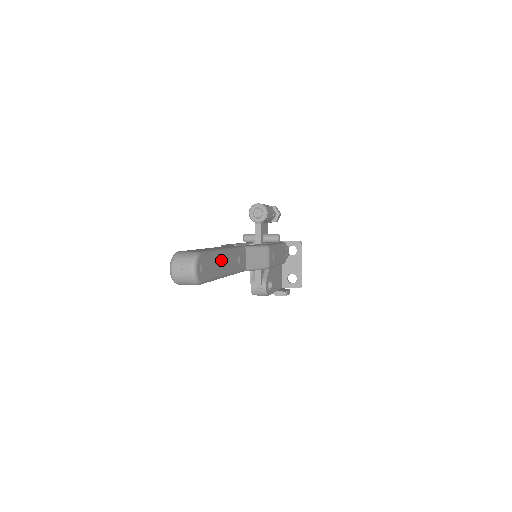
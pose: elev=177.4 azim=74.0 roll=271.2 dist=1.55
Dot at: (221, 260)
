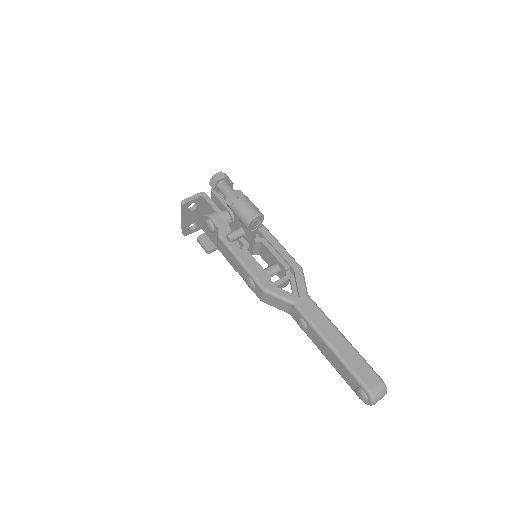
Dot at: occluded
